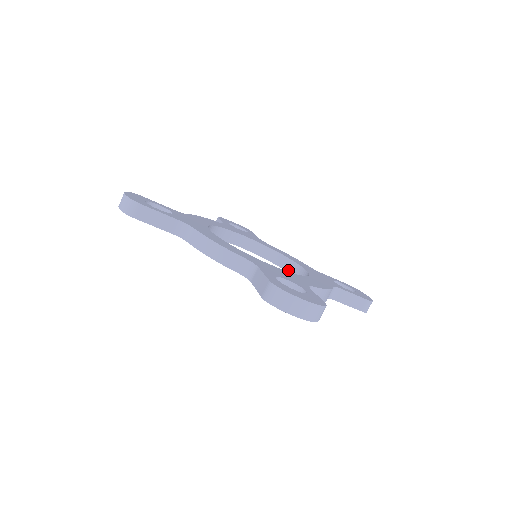
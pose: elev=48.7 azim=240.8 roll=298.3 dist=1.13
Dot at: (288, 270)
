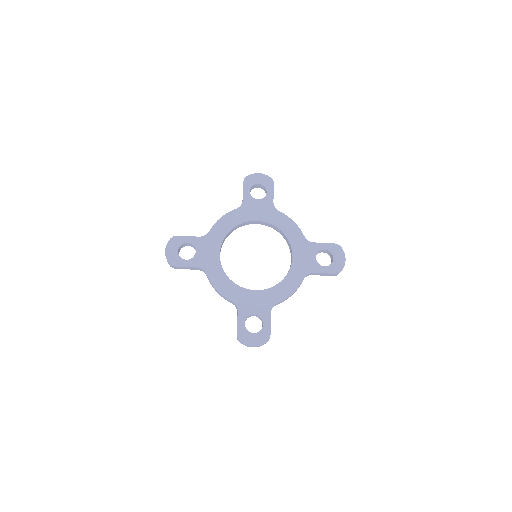
Dot at: (287, 243)
